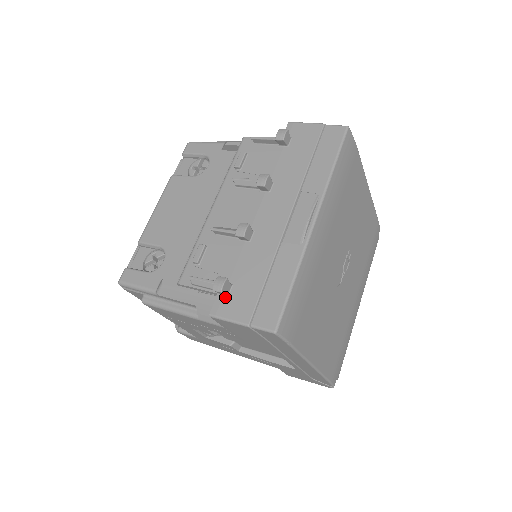
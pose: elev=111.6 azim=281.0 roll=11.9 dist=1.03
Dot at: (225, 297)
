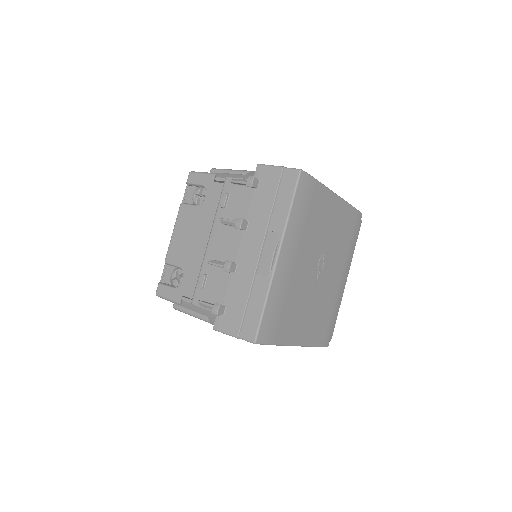
Dot at: (222, 316)
